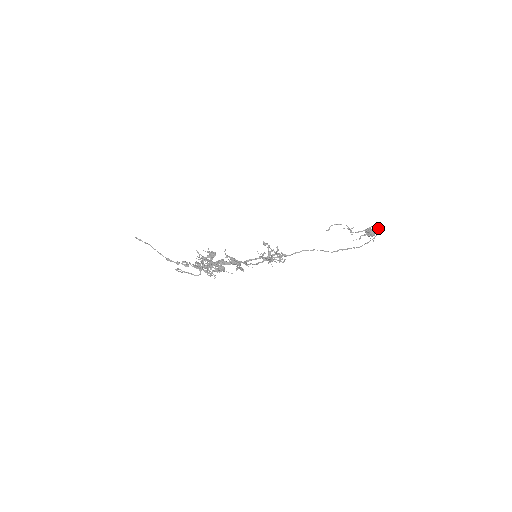
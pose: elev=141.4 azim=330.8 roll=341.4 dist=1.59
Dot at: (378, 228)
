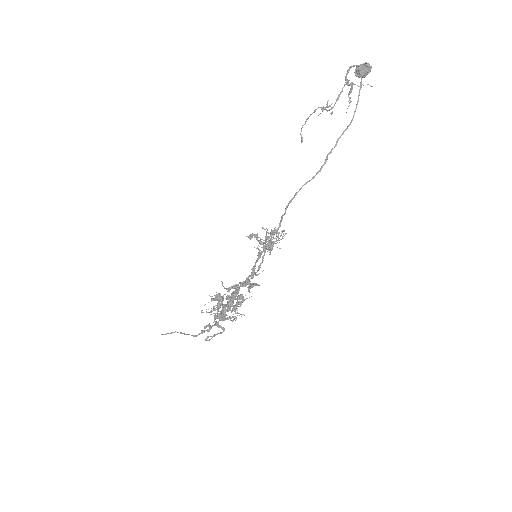
Dot at: occluded
